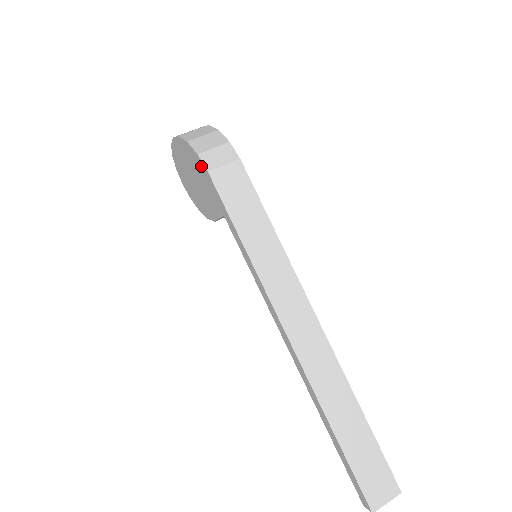
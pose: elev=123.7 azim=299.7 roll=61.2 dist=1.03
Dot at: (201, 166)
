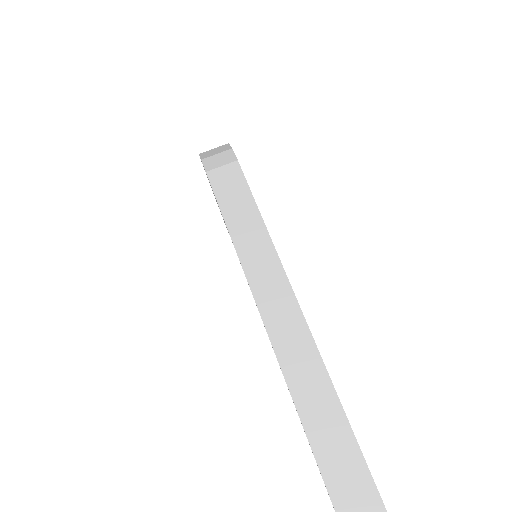
Dot at: occluded
